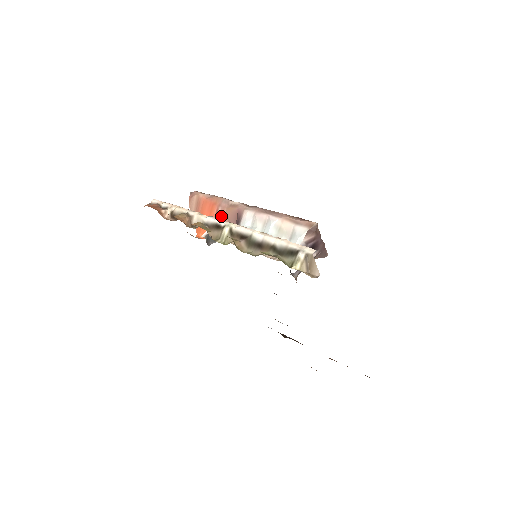
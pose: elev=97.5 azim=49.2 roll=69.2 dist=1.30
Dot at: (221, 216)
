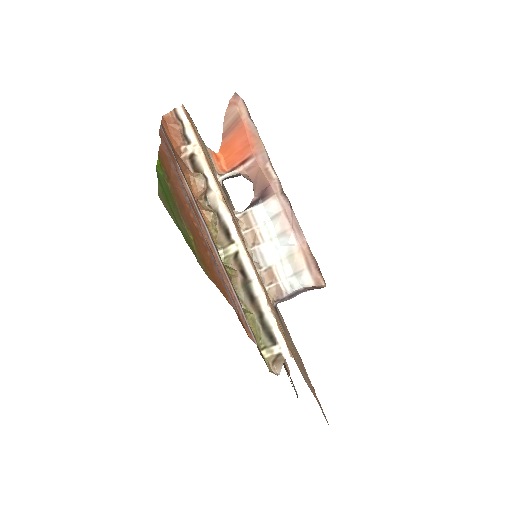
Dot at: (251, 167)
